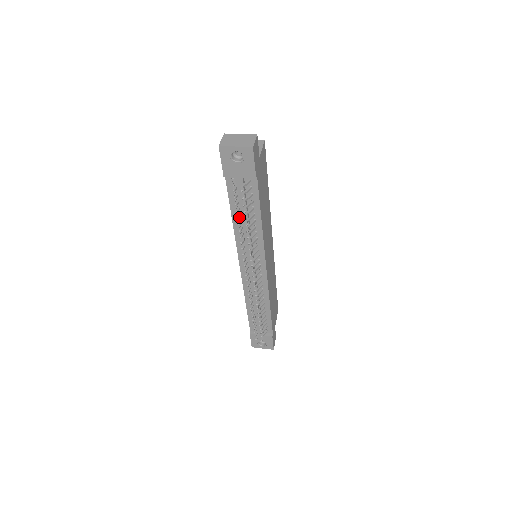
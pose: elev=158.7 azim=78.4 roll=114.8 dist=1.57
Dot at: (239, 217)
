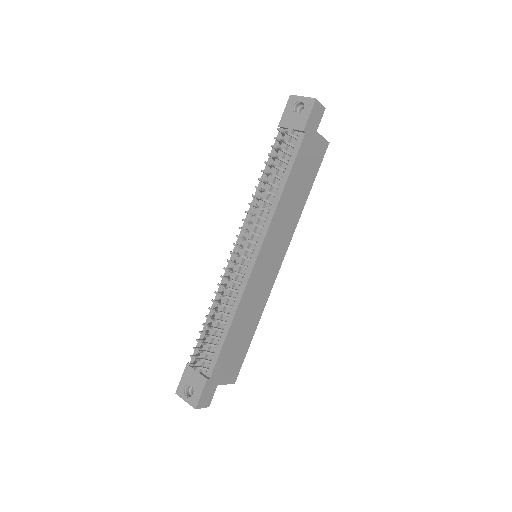
Dot at: (267, 163)
